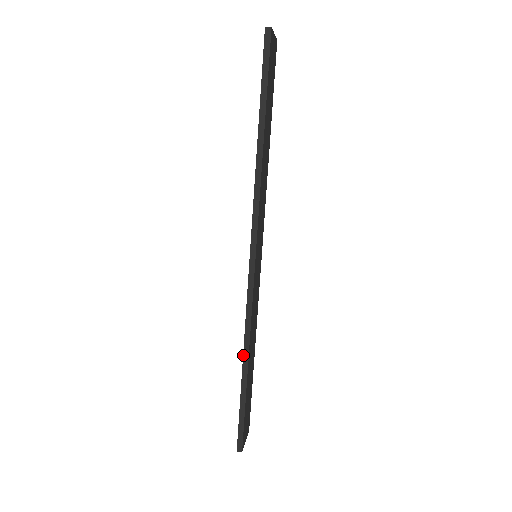
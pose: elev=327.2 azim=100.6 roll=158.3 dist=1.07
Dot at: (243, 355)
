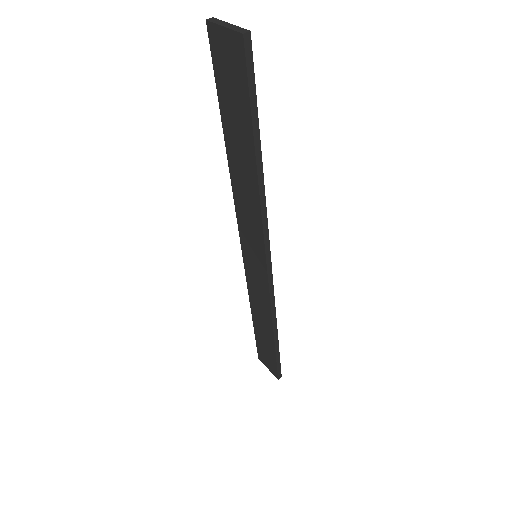
Dot at: (273, 330)
